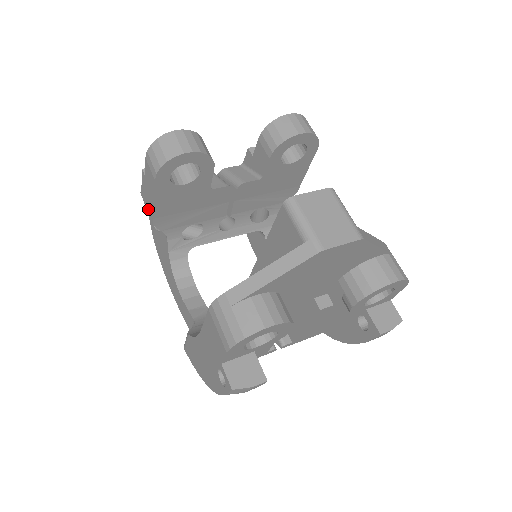
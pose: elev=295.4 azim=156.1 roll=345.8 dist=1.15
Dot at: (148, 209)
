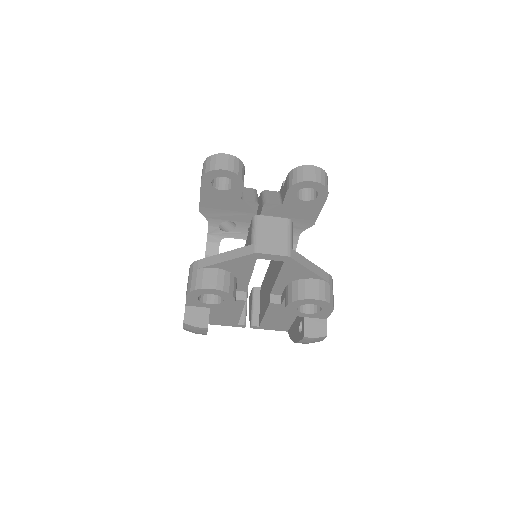
Dot at: occluded
